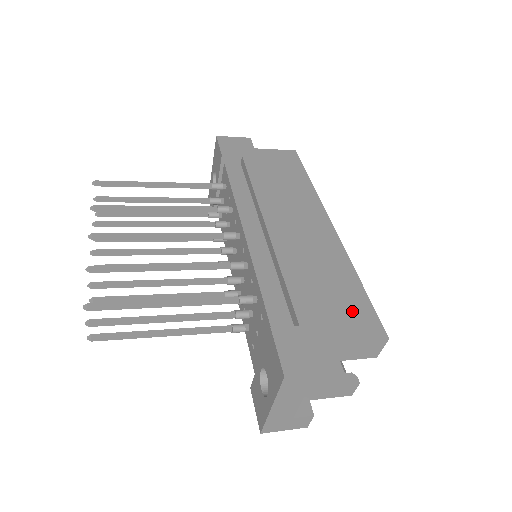
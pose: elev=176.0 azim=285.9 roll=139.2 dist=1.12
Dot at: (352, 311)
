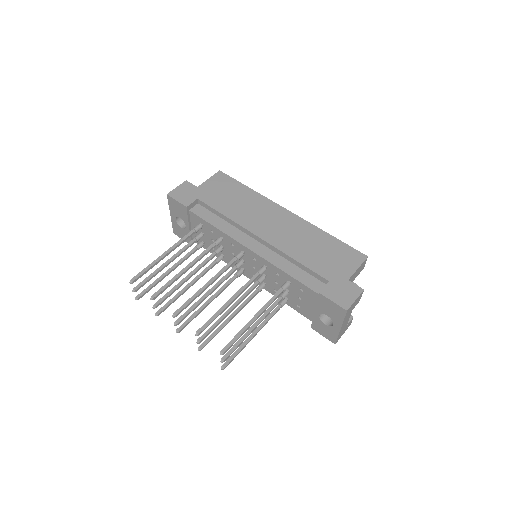
Dot at: (342, 255)
